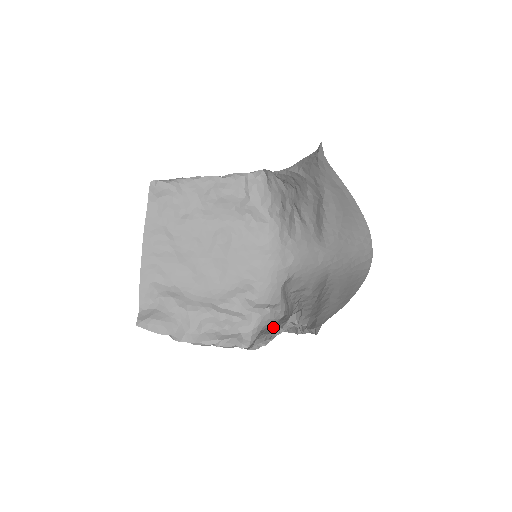
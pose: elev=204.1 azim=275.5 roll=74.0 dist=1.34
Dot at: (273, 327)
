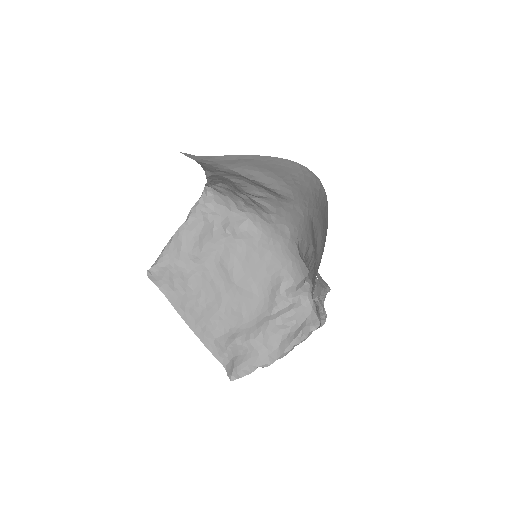
Dot at: occluded
